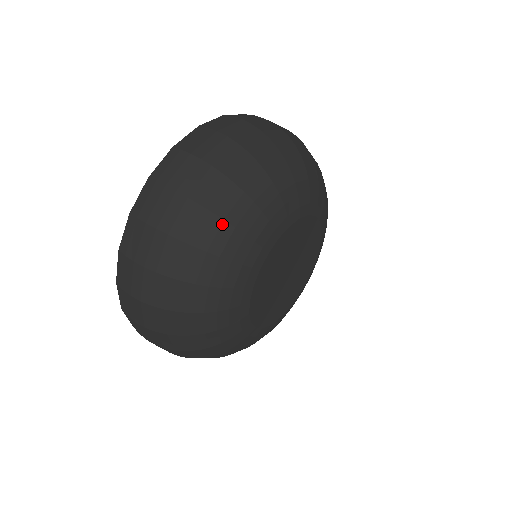
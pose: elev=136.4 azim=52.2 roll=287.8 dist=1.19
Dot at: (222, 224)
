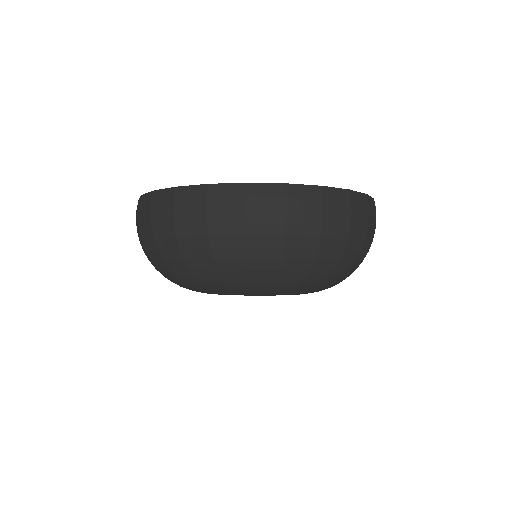
Dot at: (187, 269)
